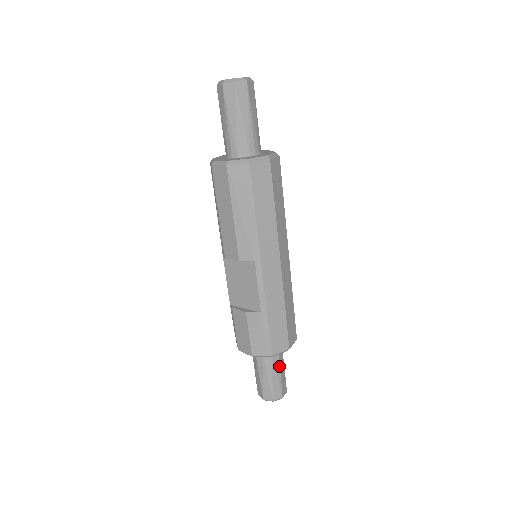
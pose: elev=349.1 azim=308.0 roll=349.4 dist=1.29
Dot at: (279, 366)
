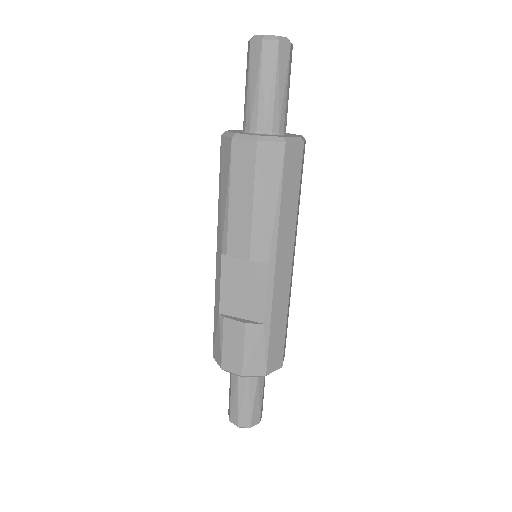
Dot at: (262, 386)
